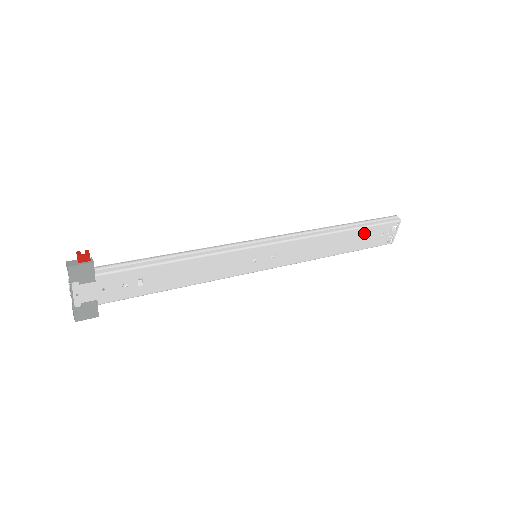
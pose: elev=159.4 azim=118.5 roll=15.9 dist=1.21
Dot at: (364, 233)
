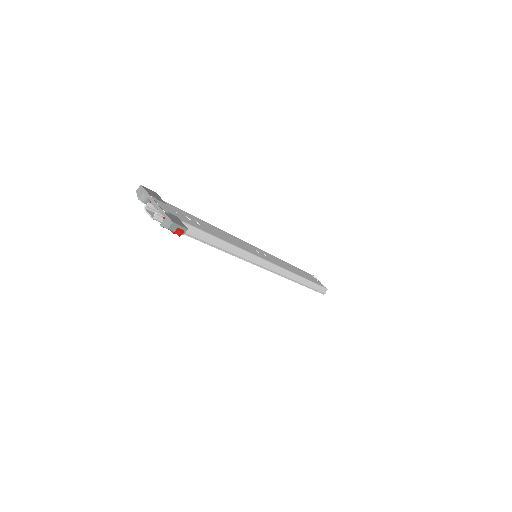
Dot at: (303, 272)
